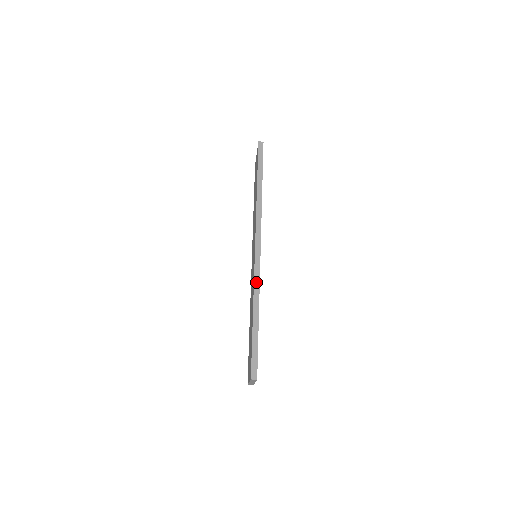
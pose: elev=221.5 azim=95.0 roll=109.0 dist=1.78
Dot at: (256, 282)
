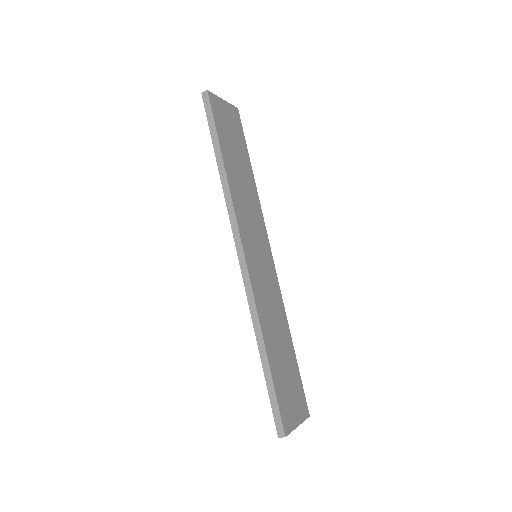
Dot at: (251, 306)
